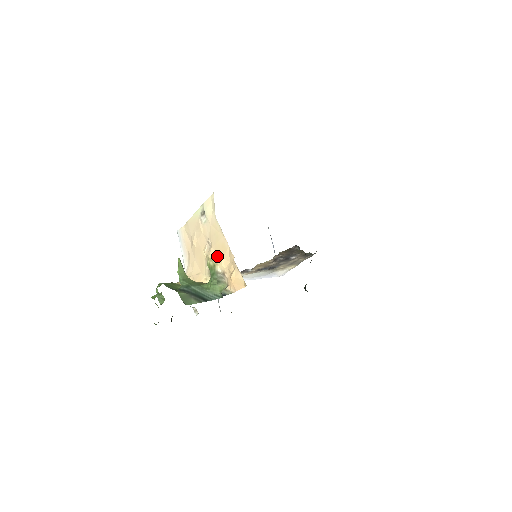
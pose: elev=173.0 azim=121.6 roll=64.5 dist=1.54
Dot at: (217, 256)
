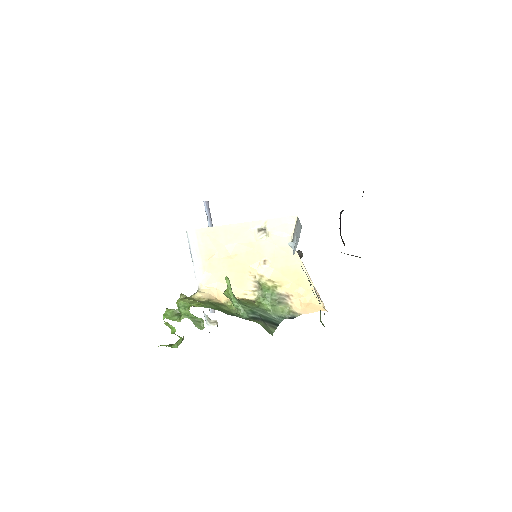
Dot at: (283, 279)
